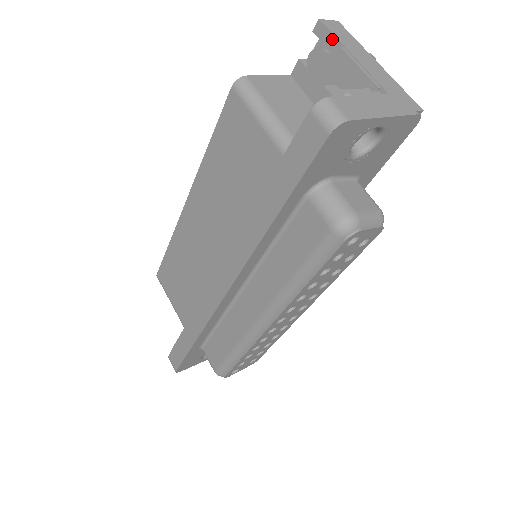
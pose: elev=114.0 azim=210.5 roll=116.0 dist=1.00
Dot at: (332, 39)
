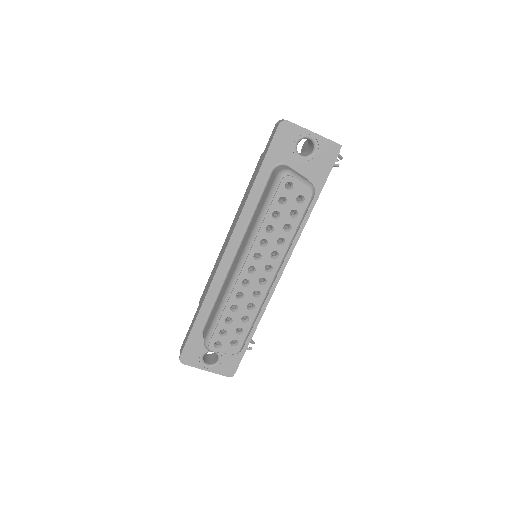
Dot at: occluded
